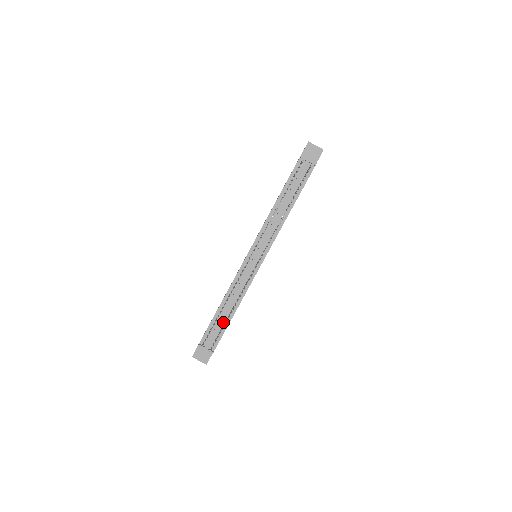
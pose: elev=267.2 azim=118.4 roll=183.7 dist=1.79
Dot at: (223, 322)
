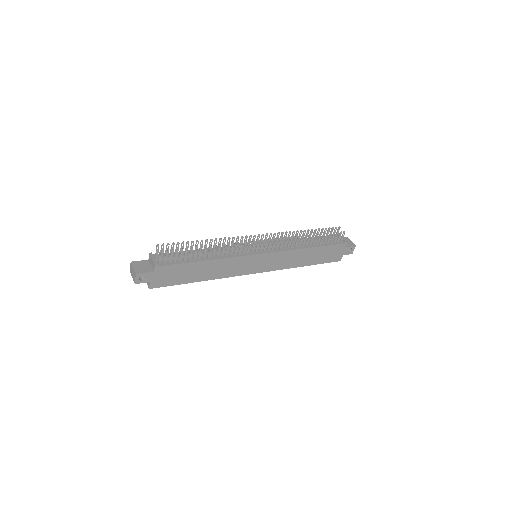
Dot at: (189, 258)
